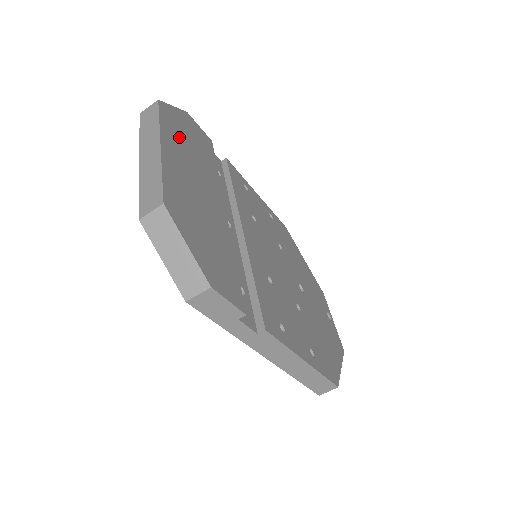
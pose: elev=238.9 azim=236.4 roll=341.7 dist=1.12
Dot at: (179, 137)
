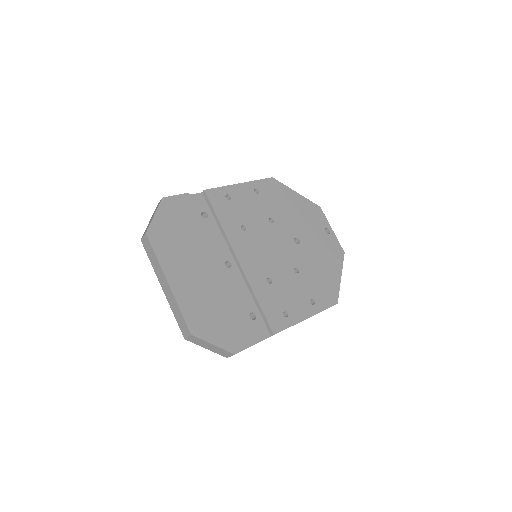
Dot at: (172, 247)
